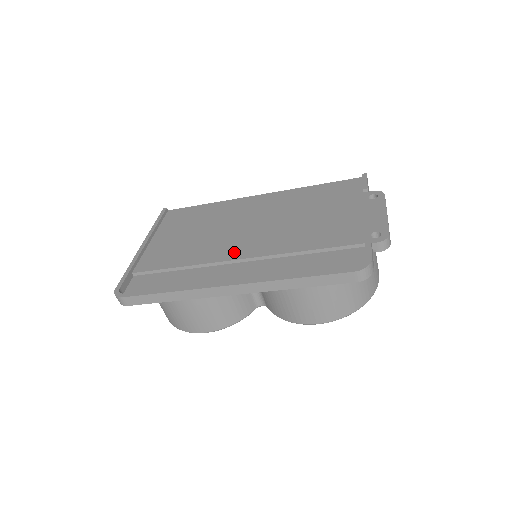
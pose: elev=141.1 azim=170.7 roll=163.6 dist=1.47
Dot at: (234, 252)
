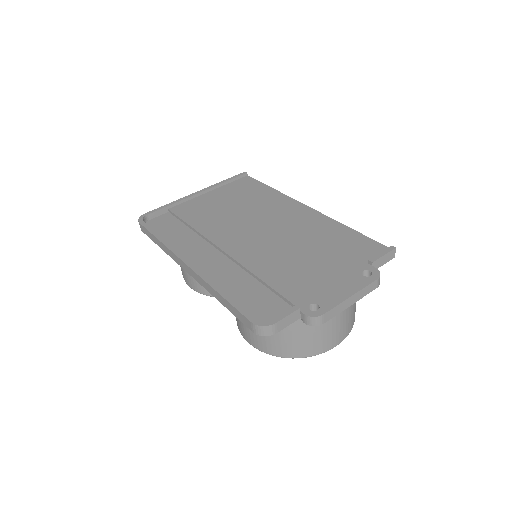
Dot at: (227, 241)
